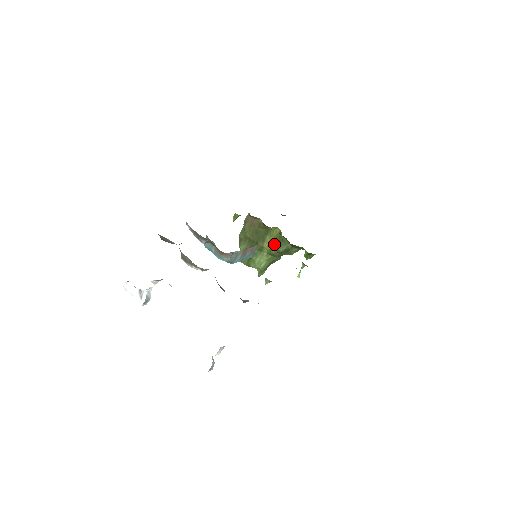
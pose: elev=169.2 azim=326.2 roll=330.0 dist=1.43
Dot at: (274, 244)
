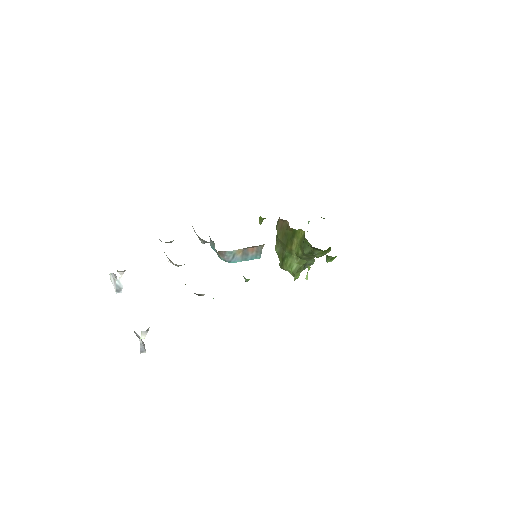
Dot at: (300, 246)
